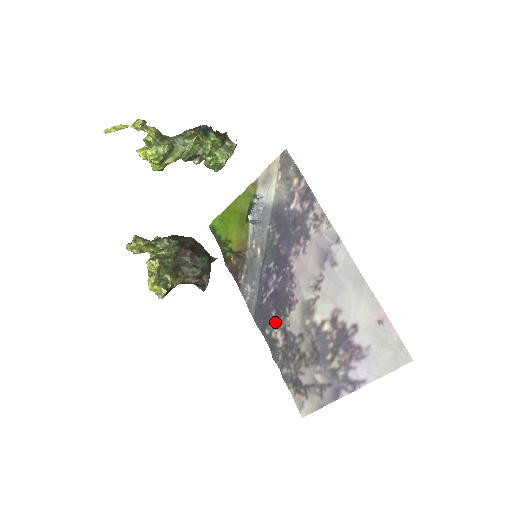
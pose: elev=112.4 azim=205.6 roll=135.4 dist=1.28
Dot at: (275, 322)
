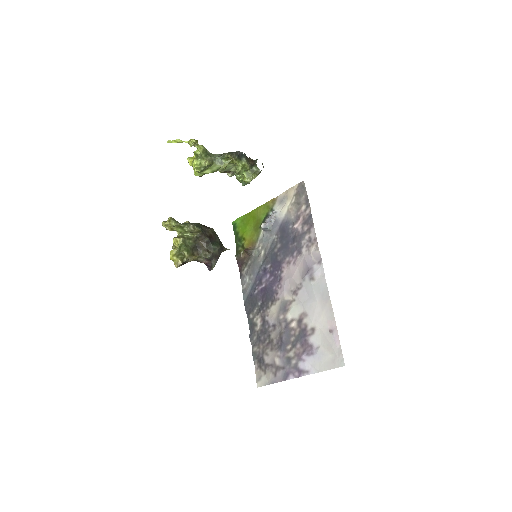
Dot at: (259, 310)
